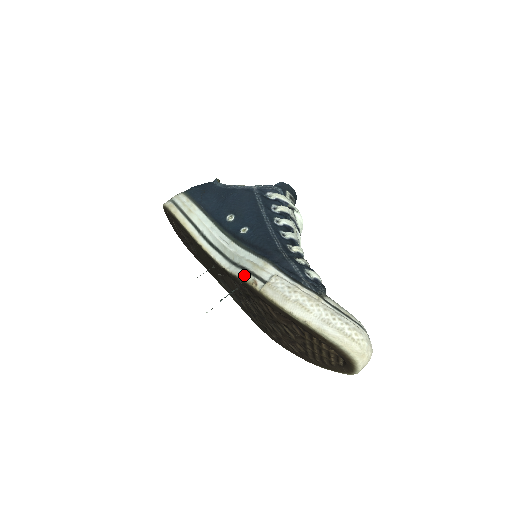
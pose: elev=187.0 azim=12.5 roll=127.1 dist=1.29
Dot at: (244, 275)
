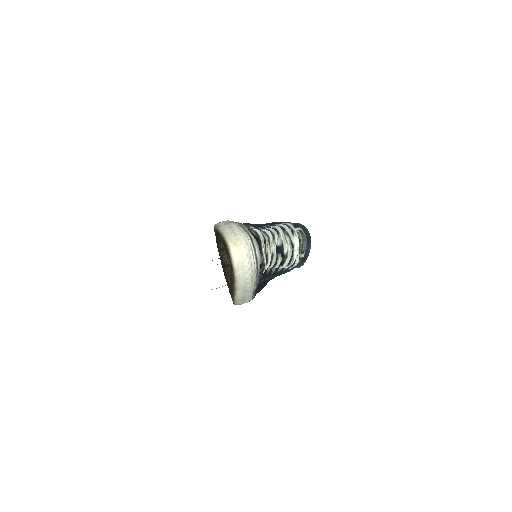
Dot at: occluded
